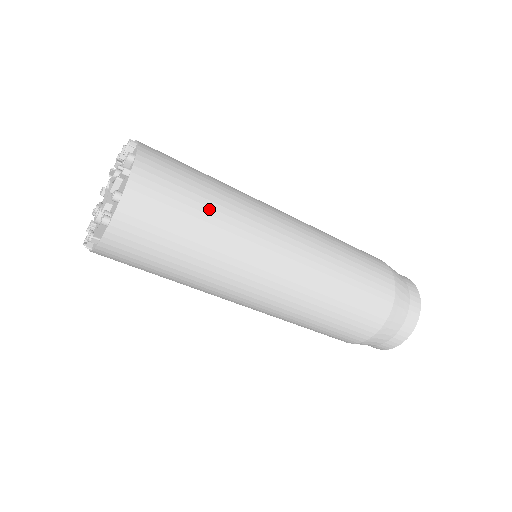
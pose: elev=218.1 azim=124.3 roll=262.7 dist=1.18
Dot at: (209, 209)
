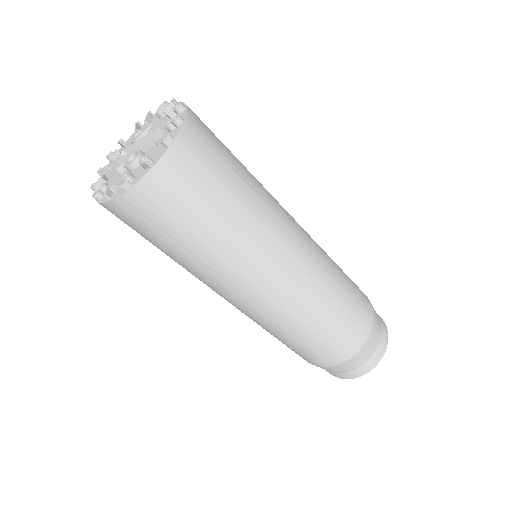
Dot at: occluded
